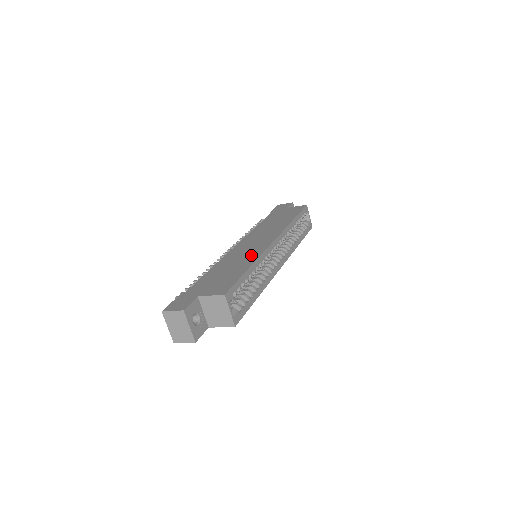
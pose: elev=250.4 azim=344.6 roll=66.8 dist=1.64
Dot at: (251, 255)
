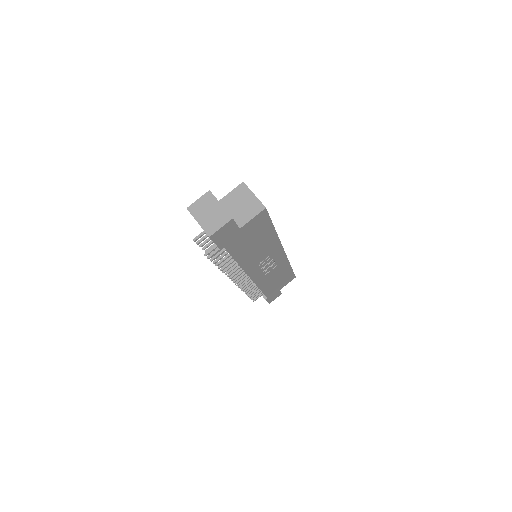
Dot at: occluded
